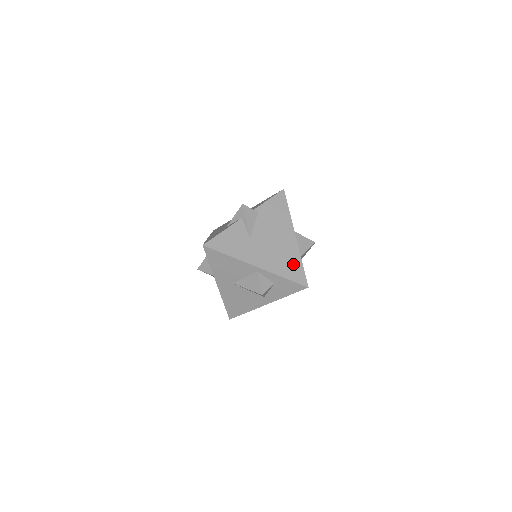
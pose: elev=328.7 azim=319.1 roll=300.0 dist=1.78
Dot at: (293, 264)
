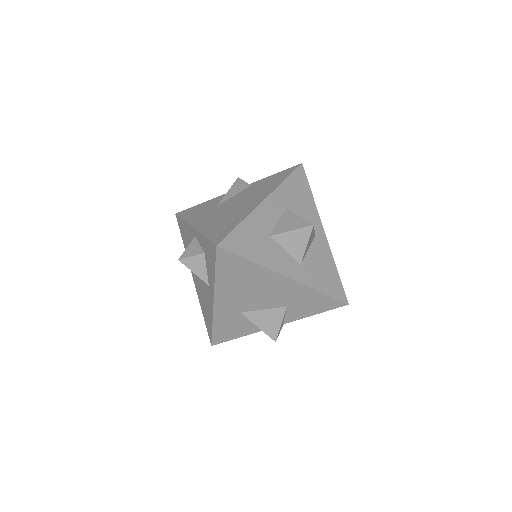
Dot at: (229, 224)
